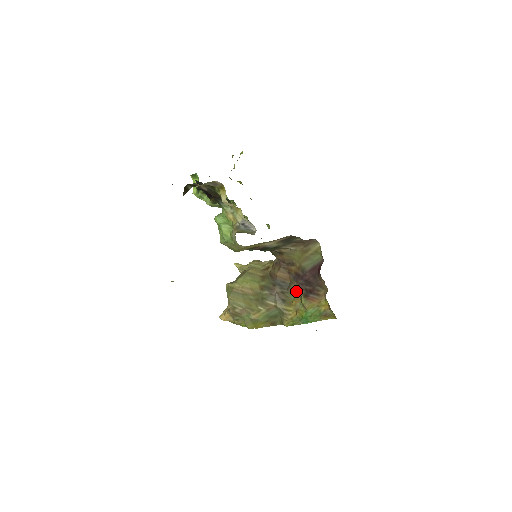
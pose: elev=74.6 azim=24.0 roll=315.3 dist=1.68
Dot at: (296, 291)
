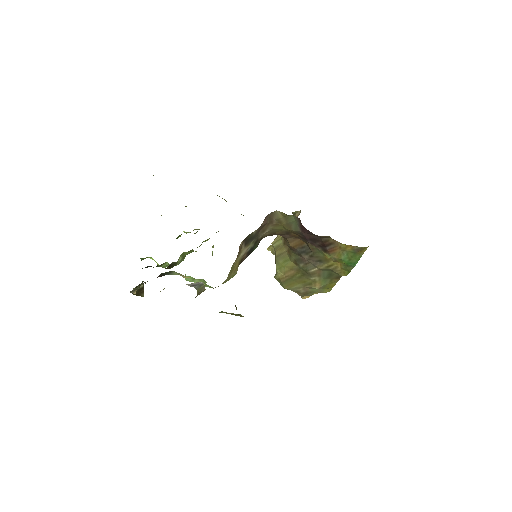
Dot at: (317, 249)
